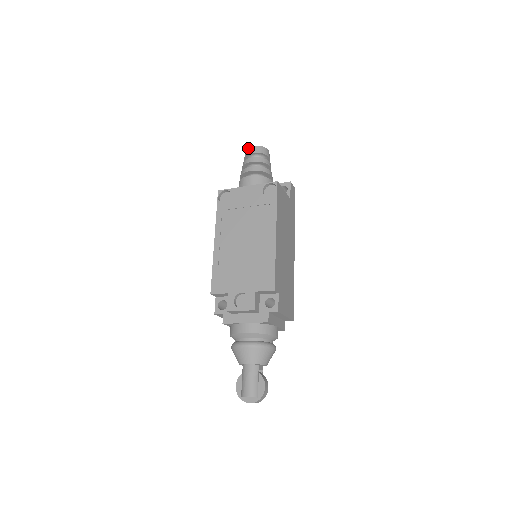
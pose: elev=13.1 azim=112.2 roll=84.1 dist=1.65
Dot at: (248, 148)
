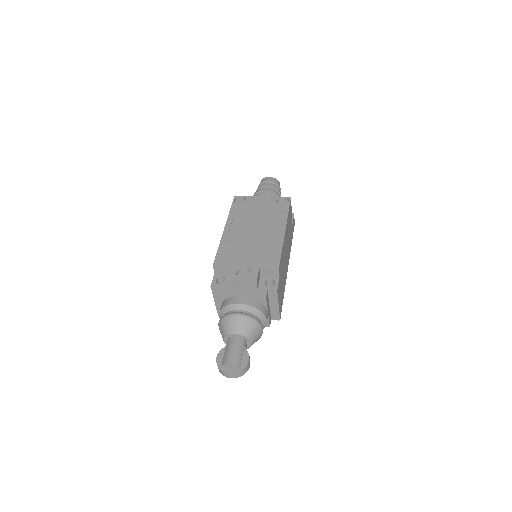
Dot at: (265, 178)
